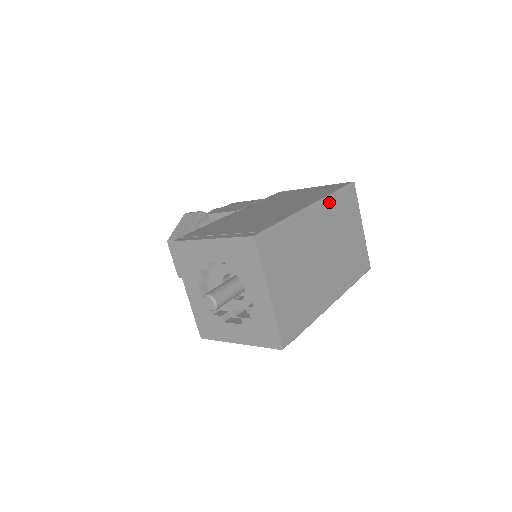
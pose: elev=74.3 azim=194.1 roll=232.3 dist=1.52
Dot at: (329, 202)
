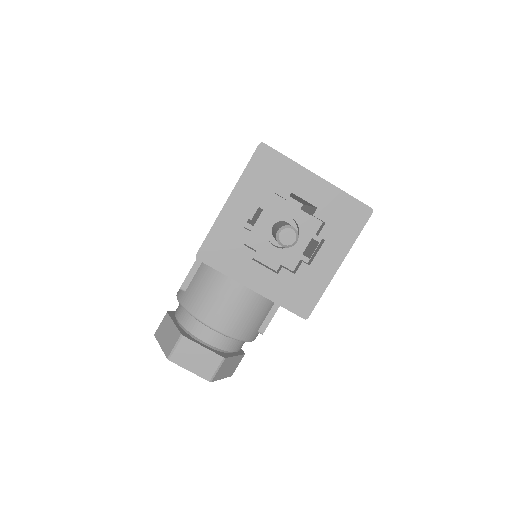
Dot at: occluded
